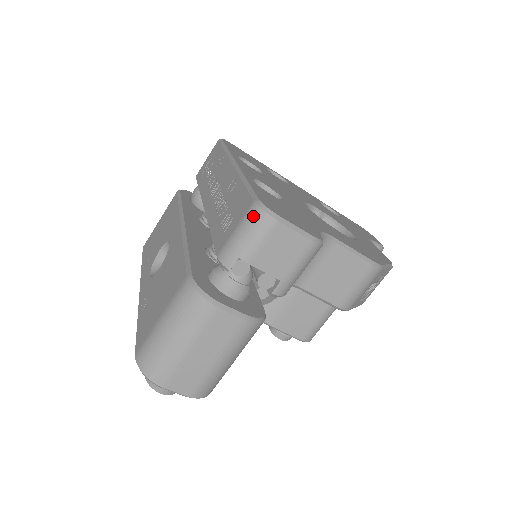
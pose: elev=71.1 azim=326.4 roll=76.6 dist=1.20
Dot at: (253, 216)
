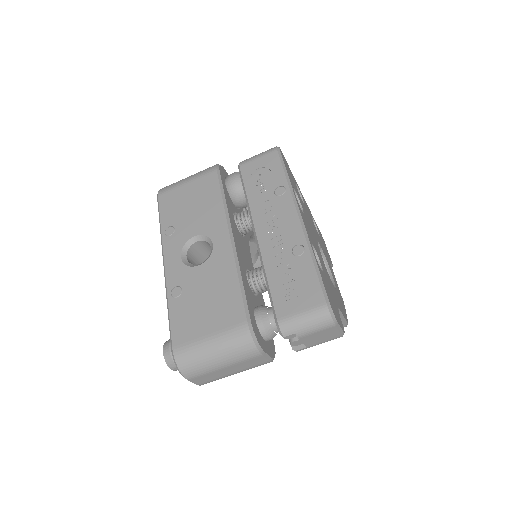
Dot at: (322, 315)
